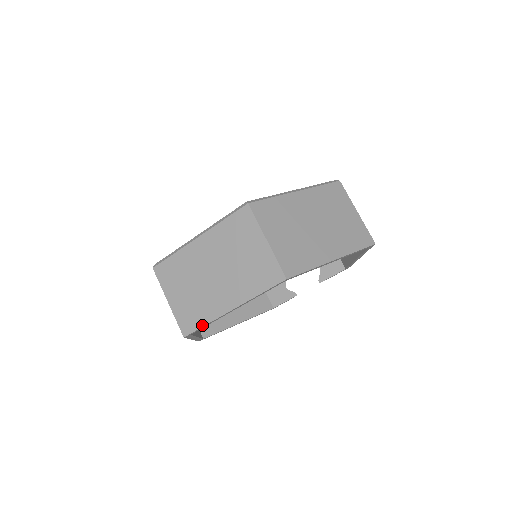
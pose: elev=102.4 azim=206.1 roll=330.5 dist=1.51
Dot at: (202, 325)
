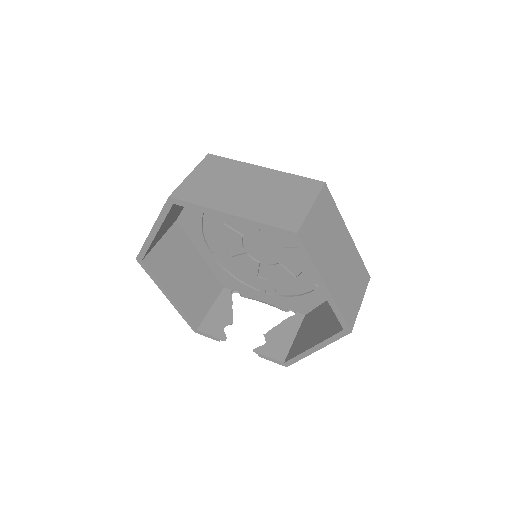
Dot at: (194, 202)
